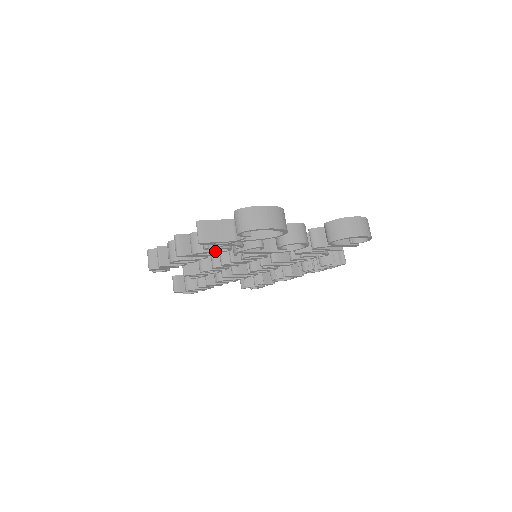
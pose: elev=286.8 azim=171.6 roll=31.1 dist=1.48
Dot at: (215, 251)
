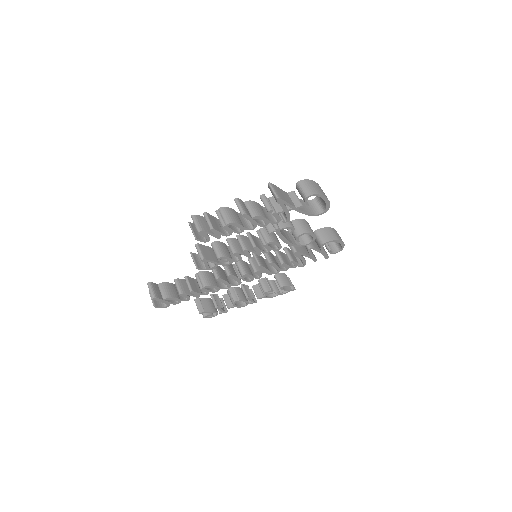
Dot at: (268, 220)
